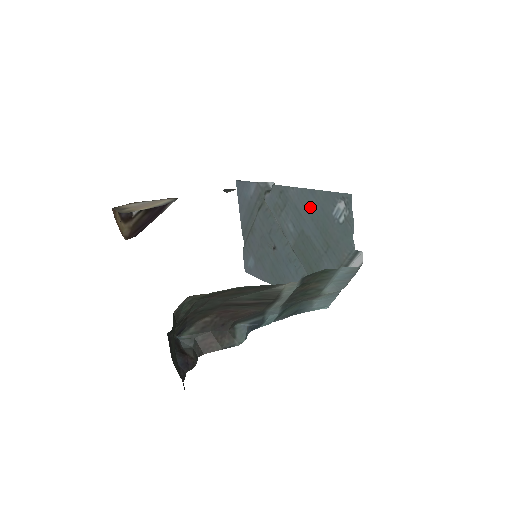
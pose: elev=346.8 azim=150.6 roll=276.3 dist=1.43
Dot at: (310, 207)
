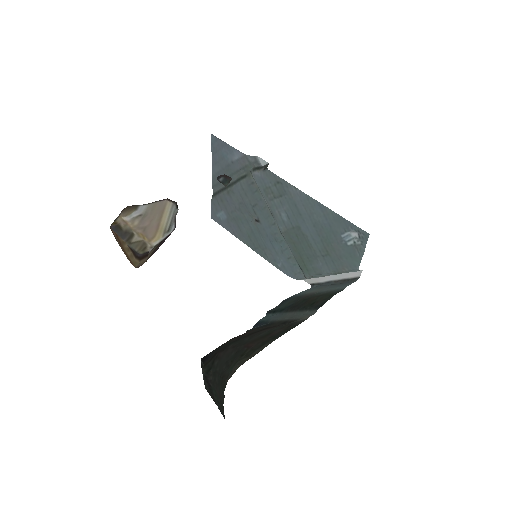
Dot at: (315, 216)
